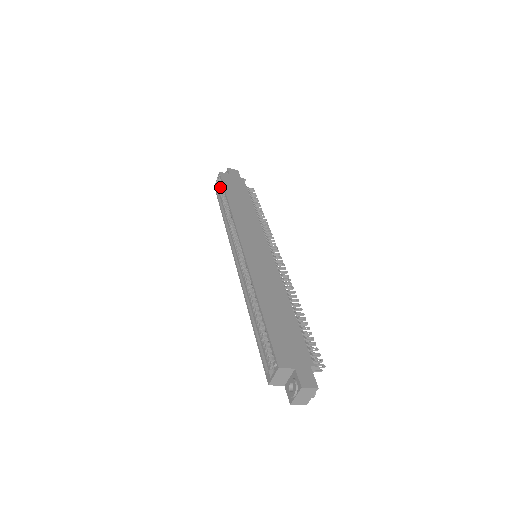
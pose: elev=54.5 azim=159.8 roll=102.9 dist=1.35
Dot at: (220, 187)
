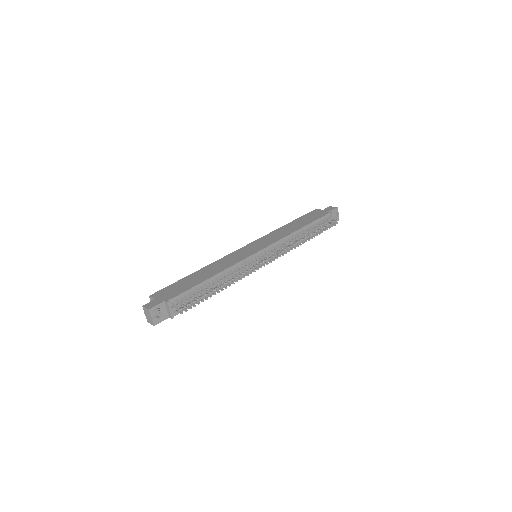
Dot at: occluded
